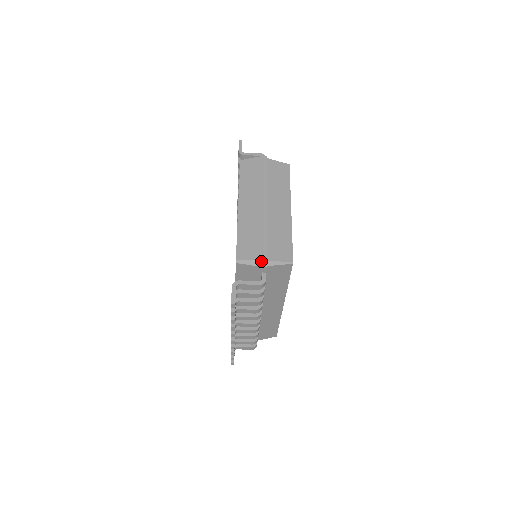
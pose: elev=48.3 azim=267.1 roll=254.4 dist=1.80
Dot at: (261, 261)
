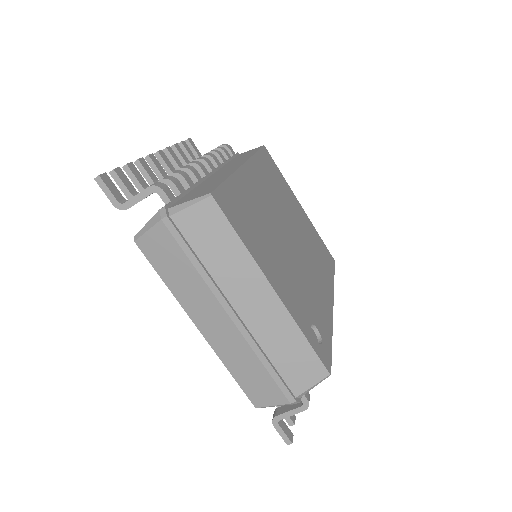
Dot at: (289, 404)
